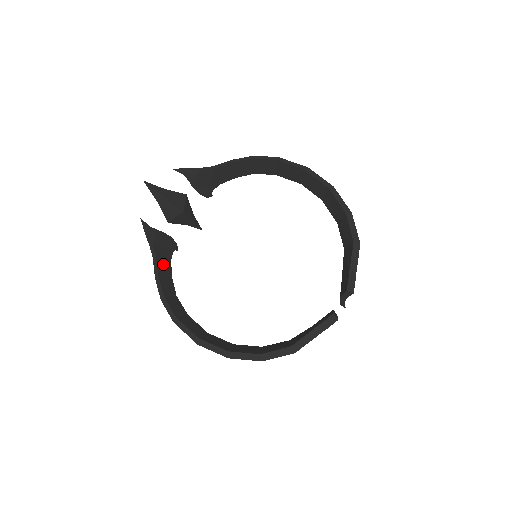
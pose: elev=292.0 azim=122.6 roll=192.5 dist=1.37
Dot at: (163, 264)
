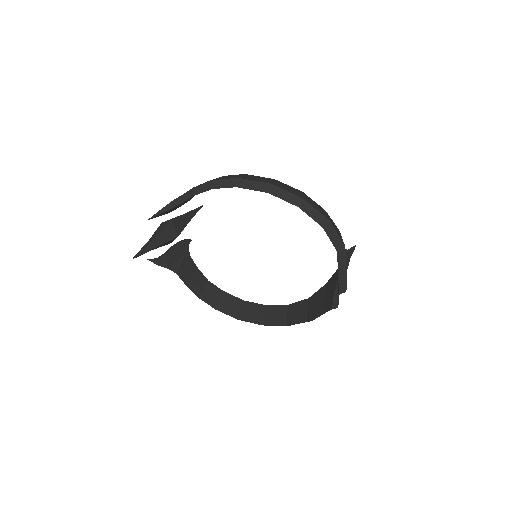
Dot at: (186, 270)
